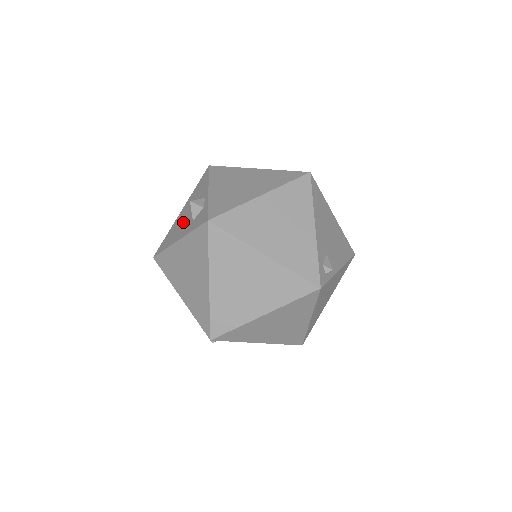
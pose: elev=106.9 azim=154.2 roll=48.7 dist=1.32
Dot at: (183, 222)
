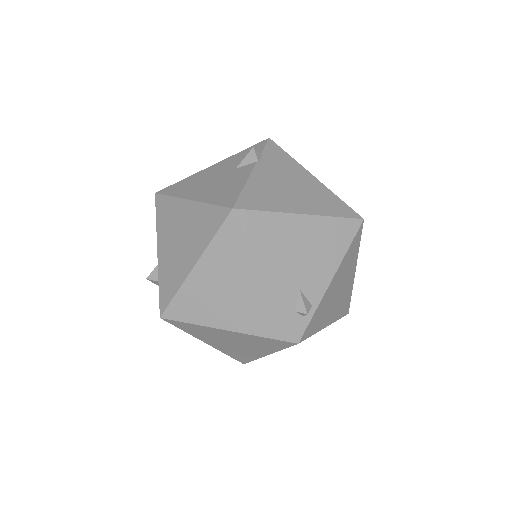
Dot at: occluded
